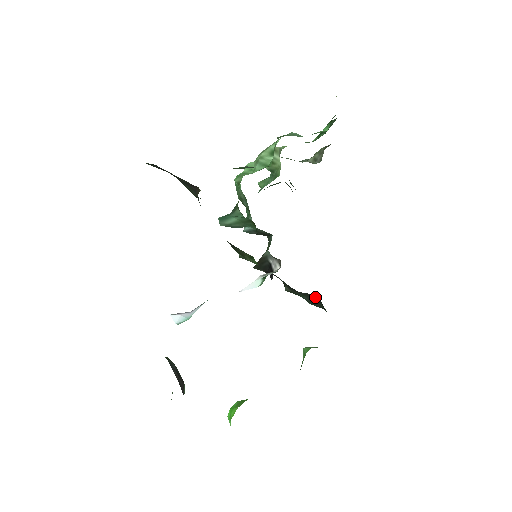
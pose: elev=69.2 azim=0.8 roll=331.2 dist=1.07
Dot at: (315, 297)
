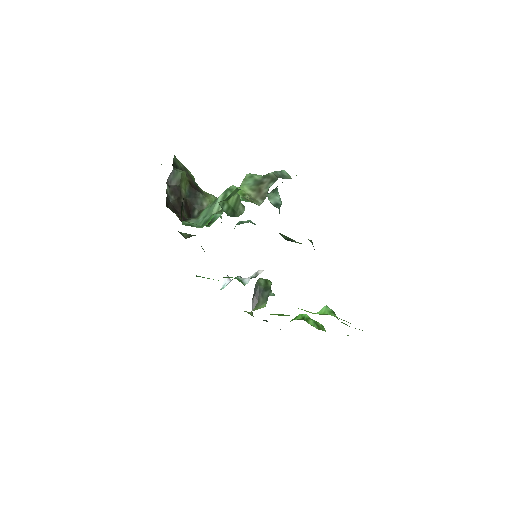
Dot at: occluded
